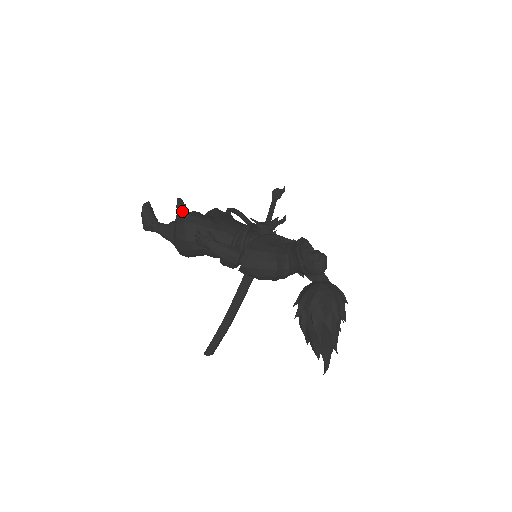
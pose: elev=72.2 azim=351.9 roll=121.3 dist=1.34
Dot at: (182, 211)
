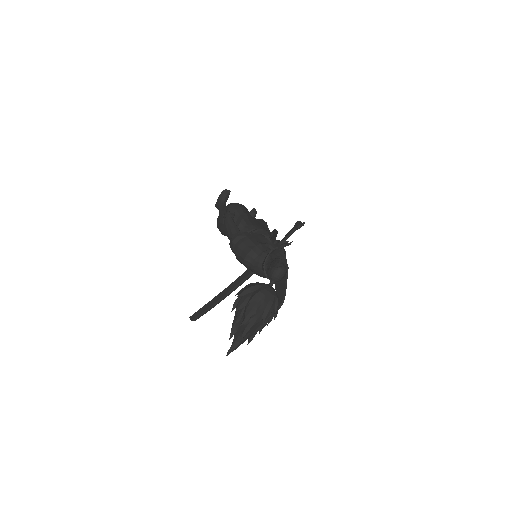
Dot at: occluded
